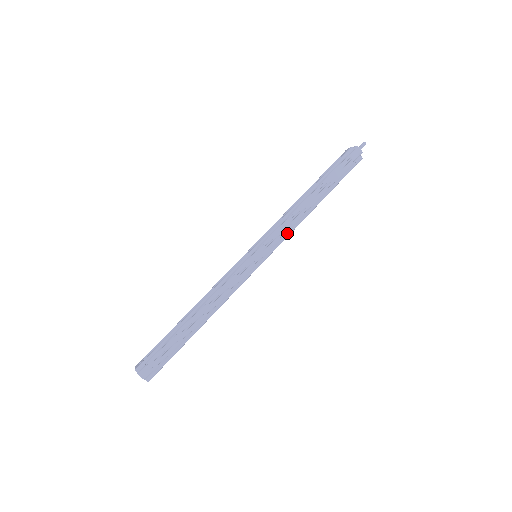
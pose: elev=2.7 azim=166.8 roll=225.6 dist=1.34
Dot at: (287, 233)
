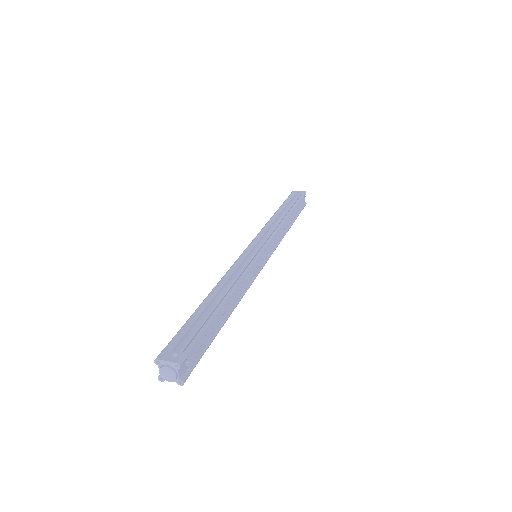
Dot at: (278, 244)
